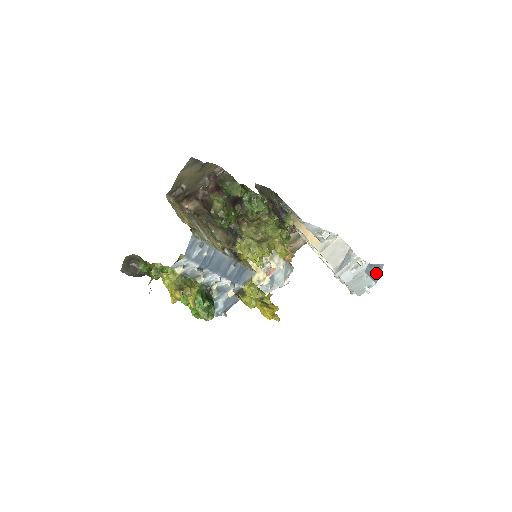
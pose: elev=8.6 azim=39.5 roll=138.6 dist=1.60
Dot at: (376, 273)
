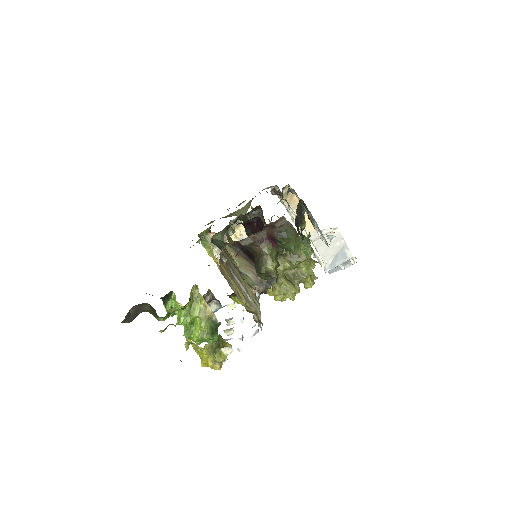
Dot at: occluded
